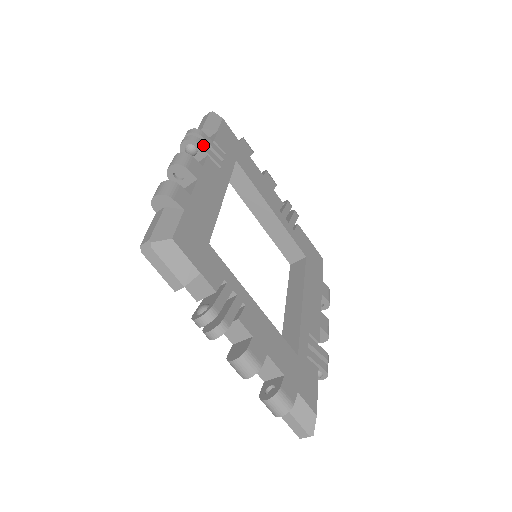
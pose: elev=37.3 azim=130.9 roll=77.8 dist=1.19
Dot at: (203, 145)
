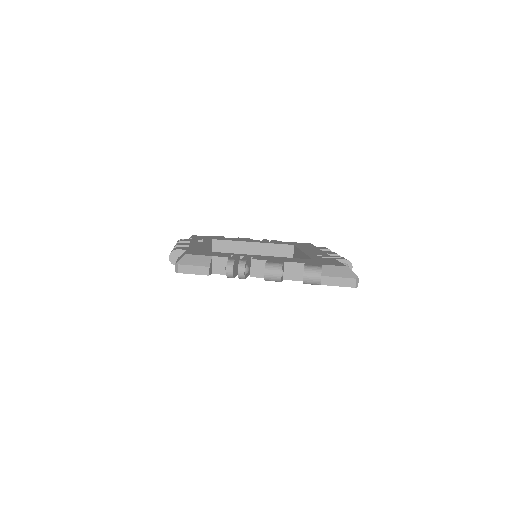
Dot at: (185, 240)
